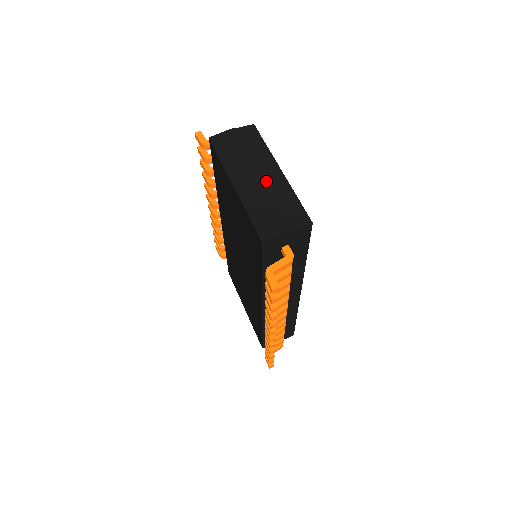
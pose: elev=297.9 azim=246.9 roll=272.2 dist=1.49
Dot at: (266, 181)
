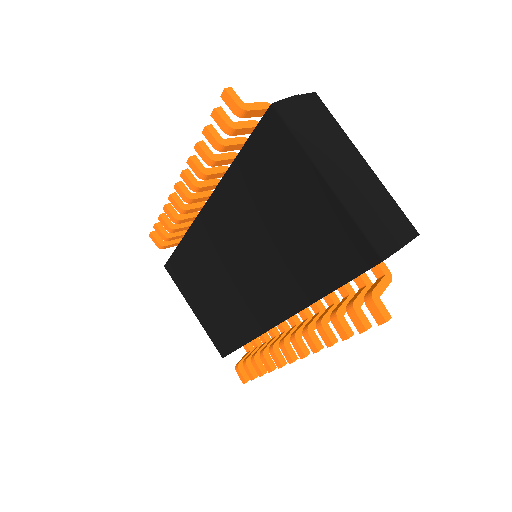
Dot at: (360, 177)
